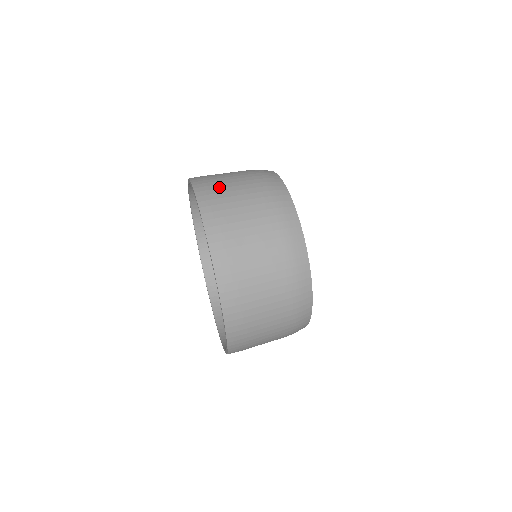
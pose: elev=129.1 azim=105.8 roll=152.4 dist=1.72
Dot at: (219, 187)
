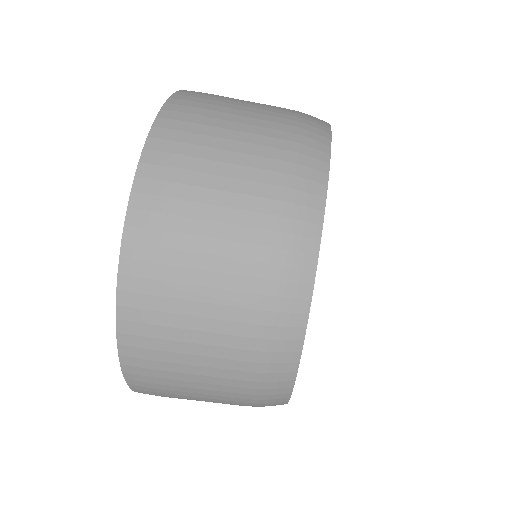
Dot at: (175, 245)
